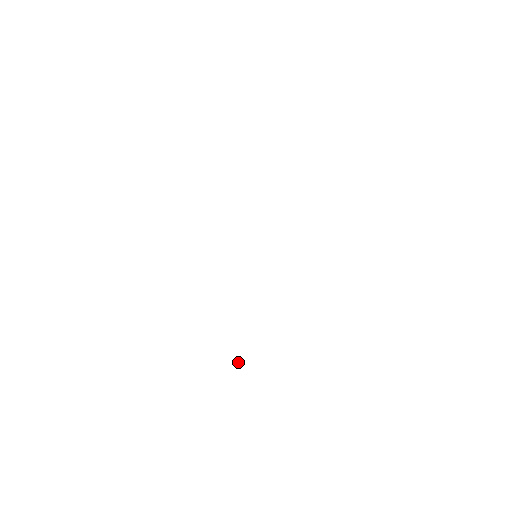
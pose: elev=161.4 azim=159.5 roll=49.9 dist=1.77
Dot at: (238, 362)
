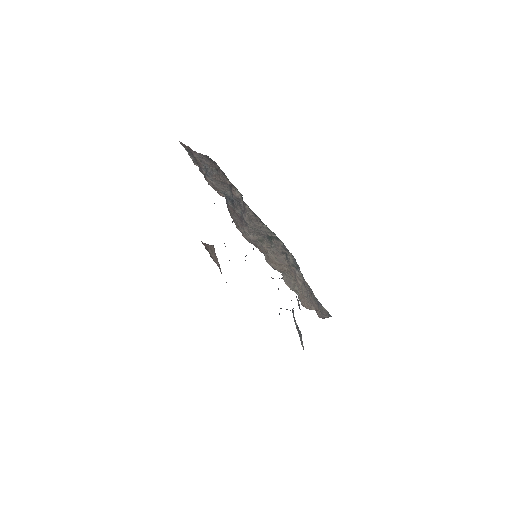
Dot at: (211, 246)
